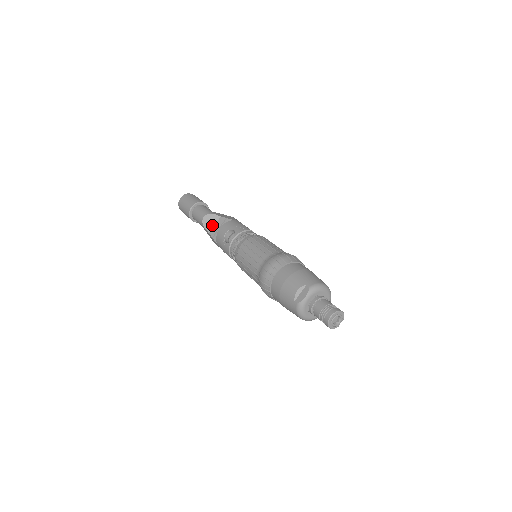
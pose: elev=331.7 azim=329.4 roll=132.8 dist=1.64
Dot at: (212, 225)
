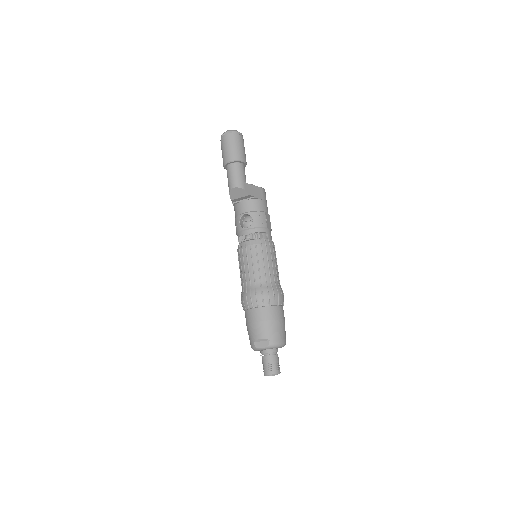
Dot at: (238, 197)
